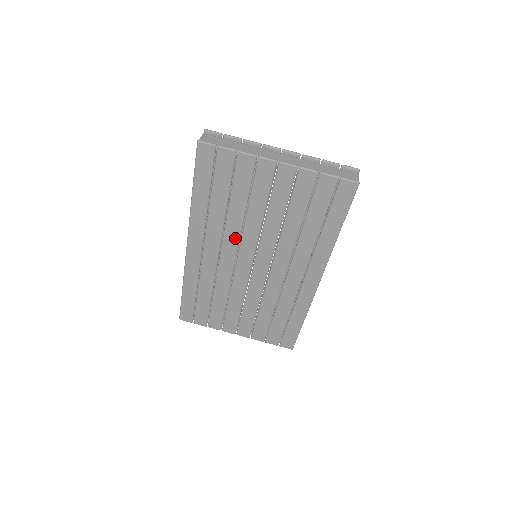
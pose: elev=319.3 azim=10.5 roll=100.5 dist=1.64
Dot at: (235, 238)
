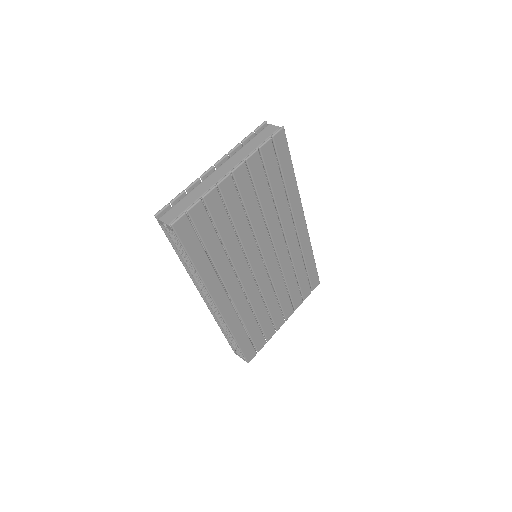
Dot at: (242, 260)
